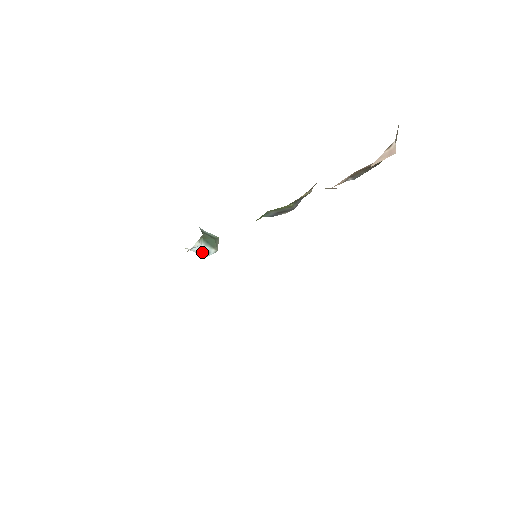
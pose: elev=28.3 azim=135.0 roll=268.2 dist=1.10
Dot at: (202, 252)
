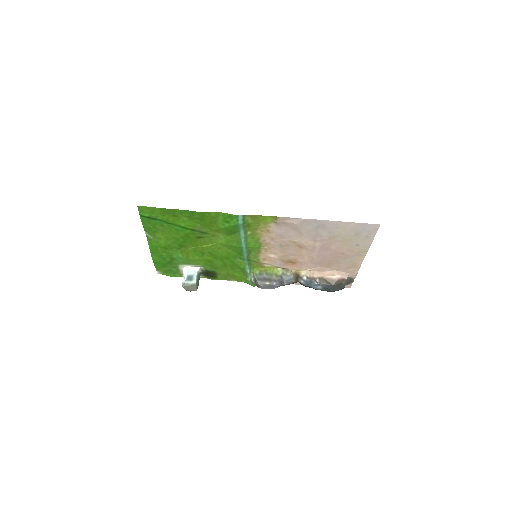
Dot at: (189, 276)
